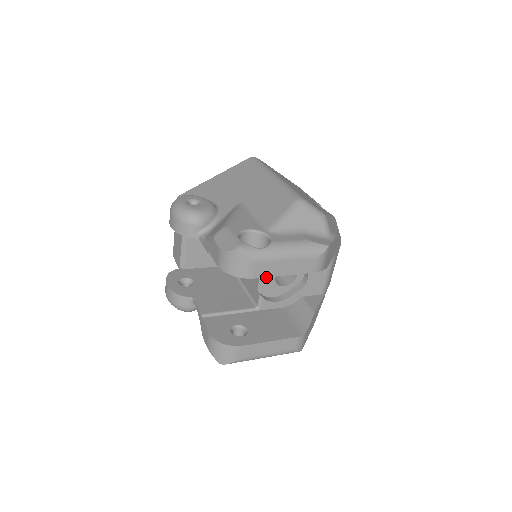
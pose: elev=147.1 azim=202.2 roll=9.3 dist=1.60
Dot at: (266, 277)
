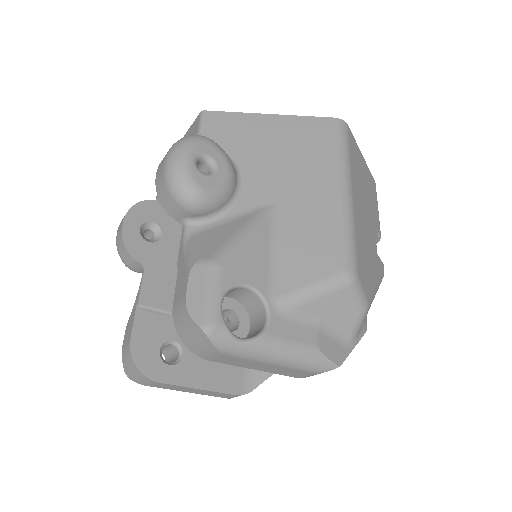
Dot at: occluded
